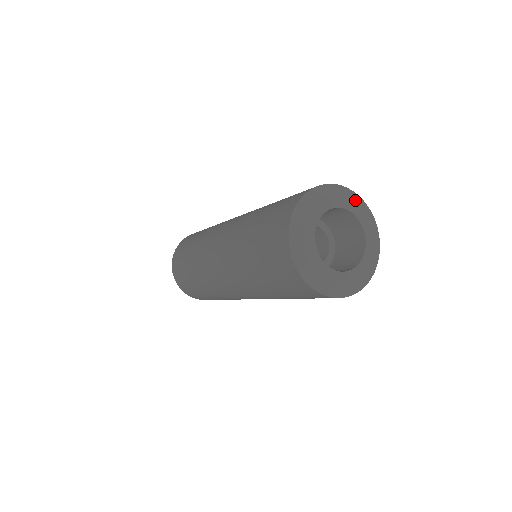
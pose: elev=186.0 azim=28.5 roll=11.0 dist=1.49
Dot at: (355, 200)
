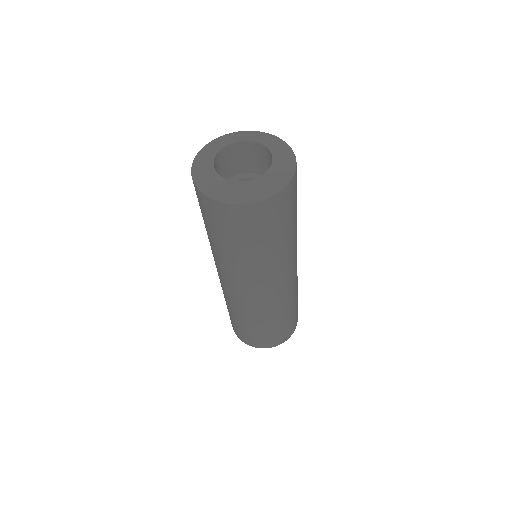
Dot at: (229, 135)
